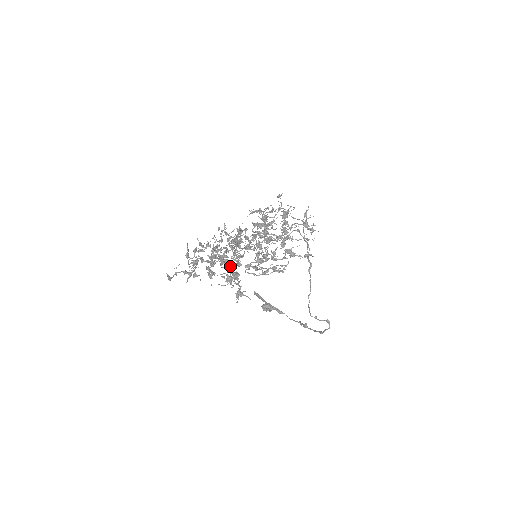
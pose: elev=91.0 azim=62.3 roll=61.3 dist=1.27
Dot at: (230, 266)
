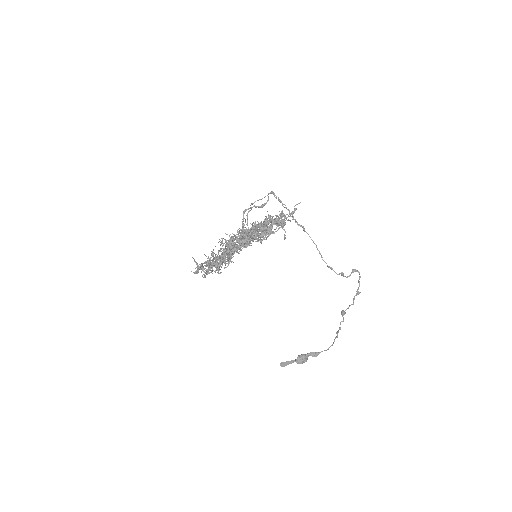
Dot at: (241, 249)
